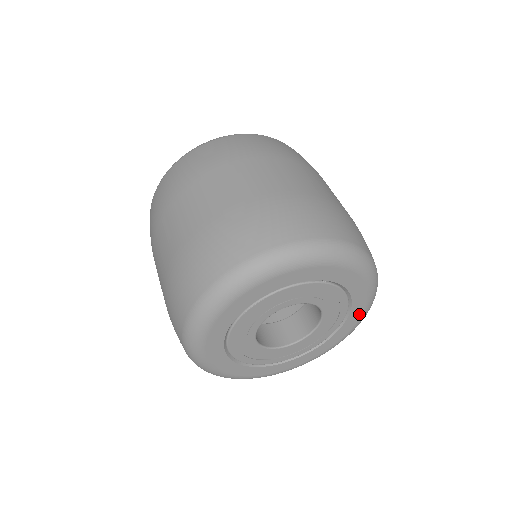
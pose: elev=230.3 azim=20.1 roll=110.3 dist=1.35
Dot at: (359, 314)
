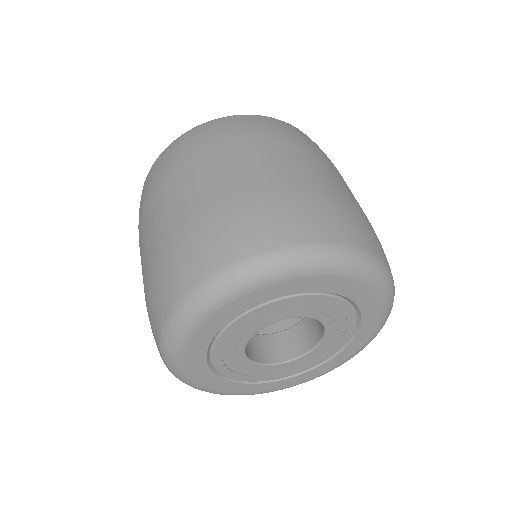
Dot at: (367, 292)
